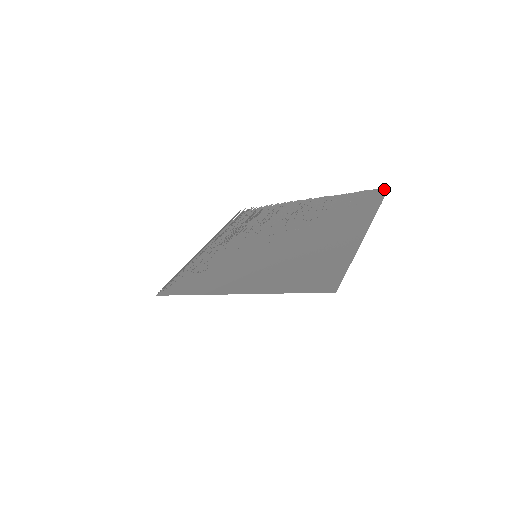
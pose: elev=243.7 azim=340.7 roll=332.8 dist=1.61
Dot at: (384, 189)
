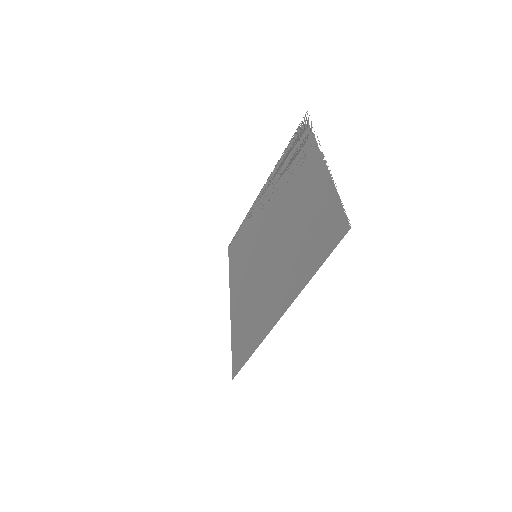
Dot at: (345, 228)
